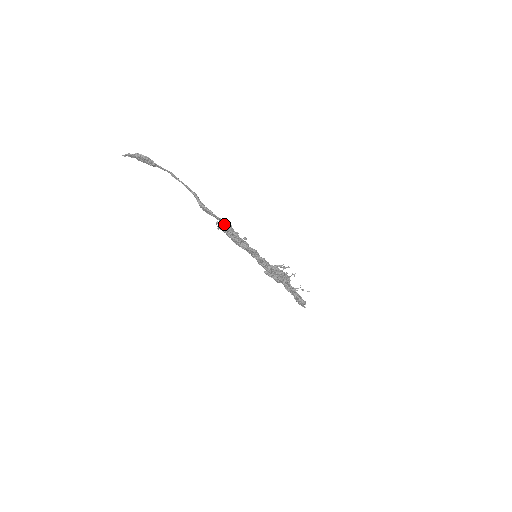
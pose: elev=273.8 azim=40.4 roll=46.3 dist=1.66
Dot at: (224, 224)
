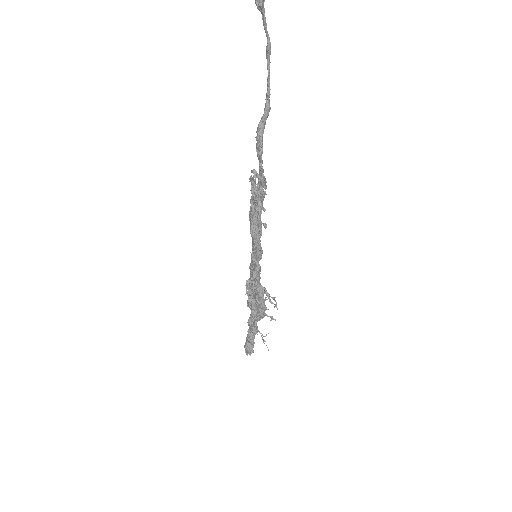
Dot at: (260, 182)
